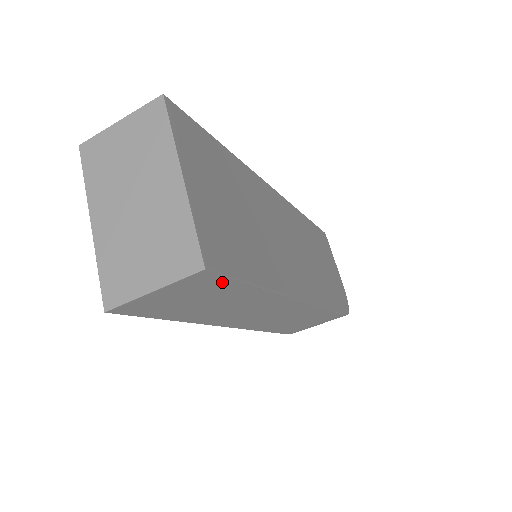
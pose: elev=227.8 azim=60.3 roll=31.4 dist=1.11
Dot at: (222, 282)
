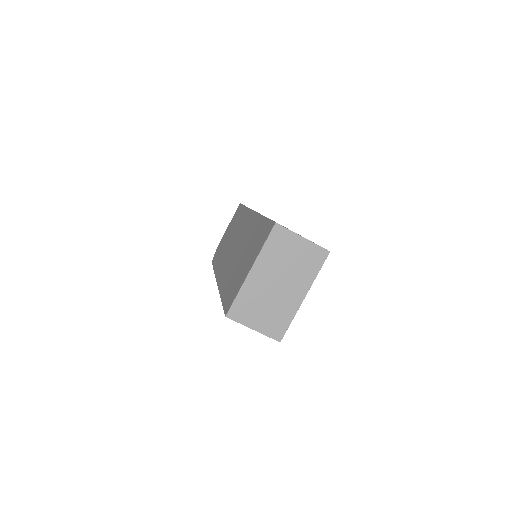
Dot at: occluded
